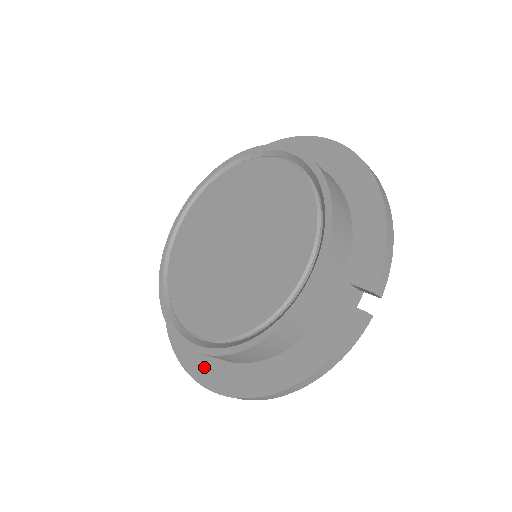
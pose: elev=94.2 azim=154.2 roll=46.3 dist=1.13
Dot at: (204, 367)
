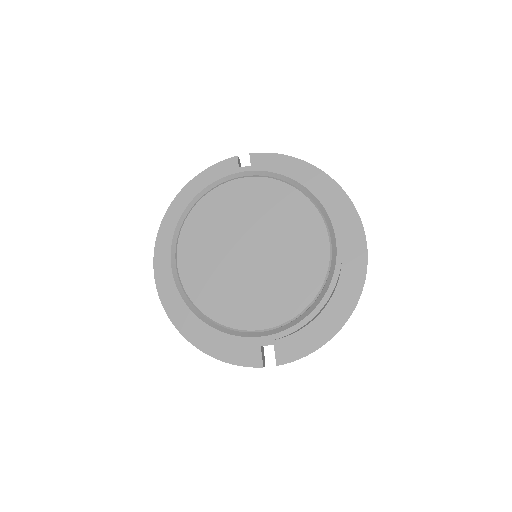
Dot at: (166, 271)
